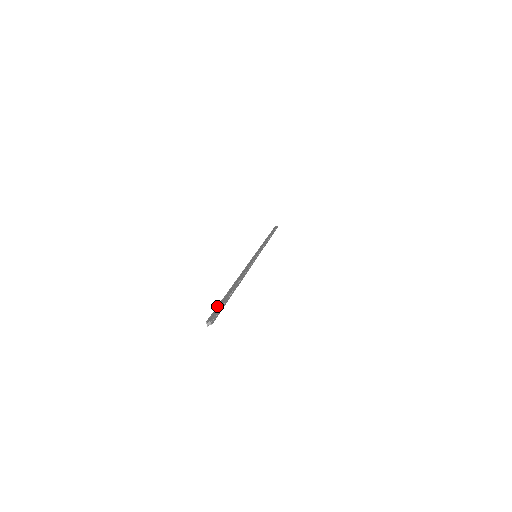
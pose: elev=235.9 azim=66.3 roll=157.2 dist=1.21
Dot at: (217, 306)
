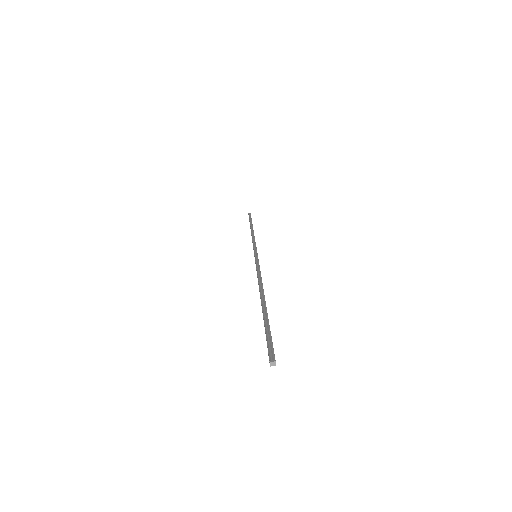
Dot at: (266, 334)
